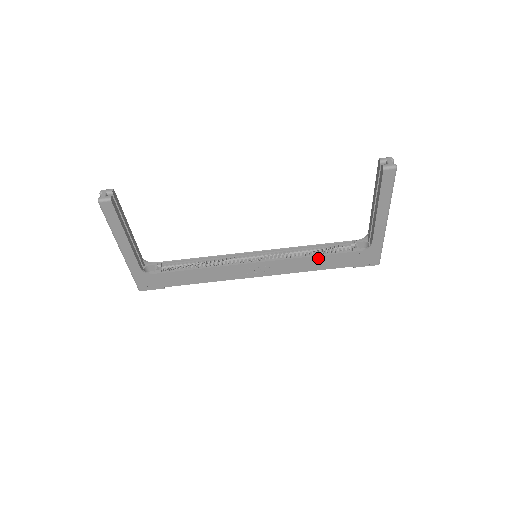
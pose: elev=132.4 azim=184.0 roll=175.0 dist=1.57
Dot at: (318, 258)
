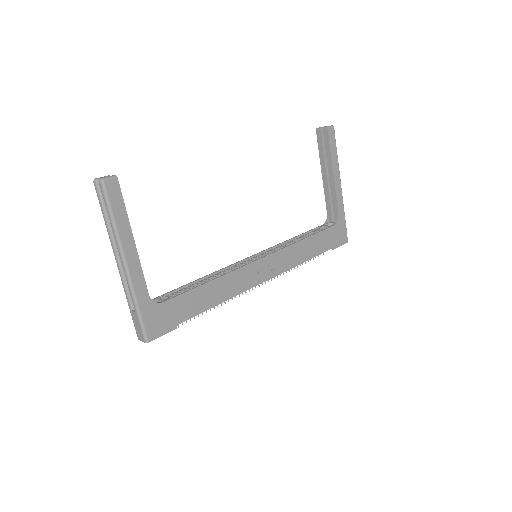
Dot at: (307, 241)
